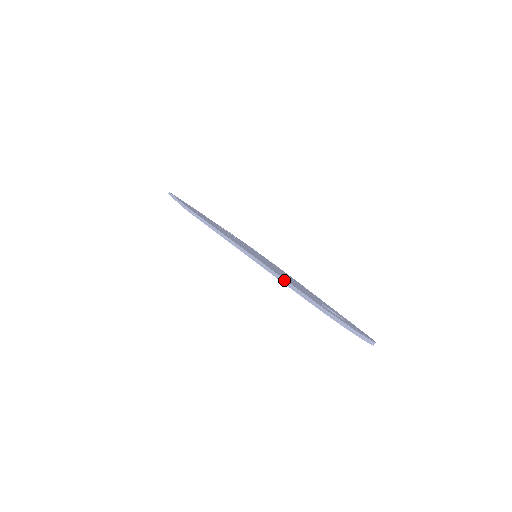
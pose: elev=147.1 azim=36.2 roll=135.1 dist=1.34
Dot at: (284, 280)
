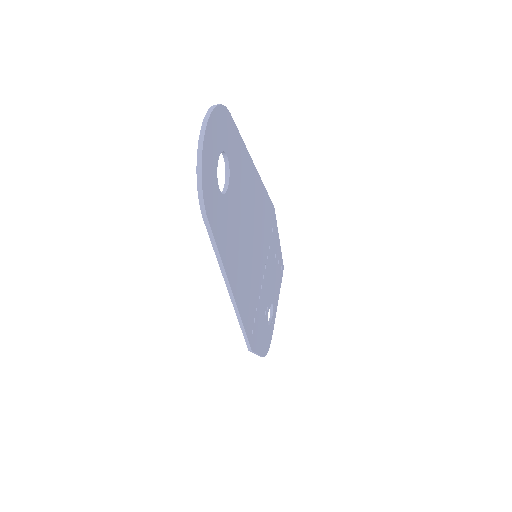
Dot at: (241, 138)
